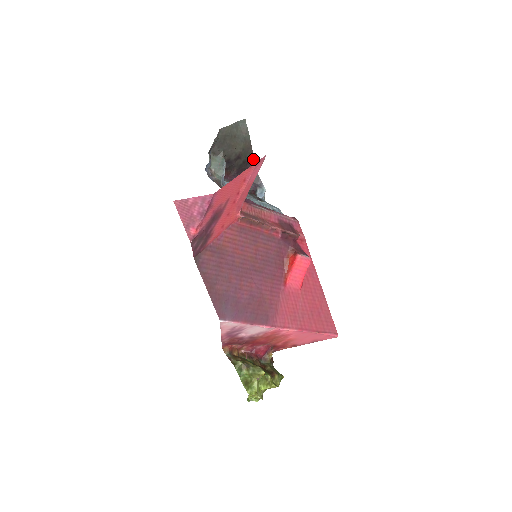
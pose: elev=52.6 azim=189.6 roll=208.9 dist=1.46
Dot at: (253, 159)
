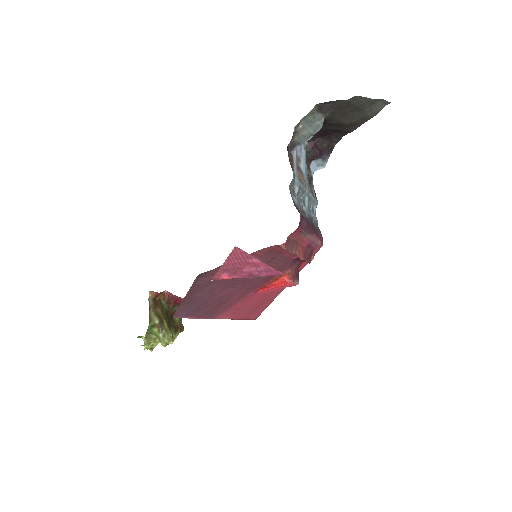
Dot at: (348, 132)
